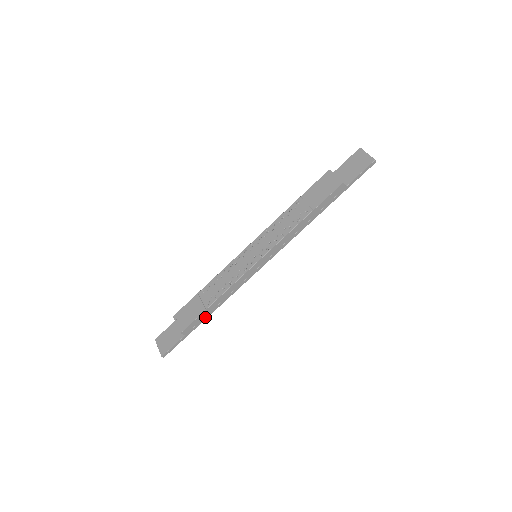
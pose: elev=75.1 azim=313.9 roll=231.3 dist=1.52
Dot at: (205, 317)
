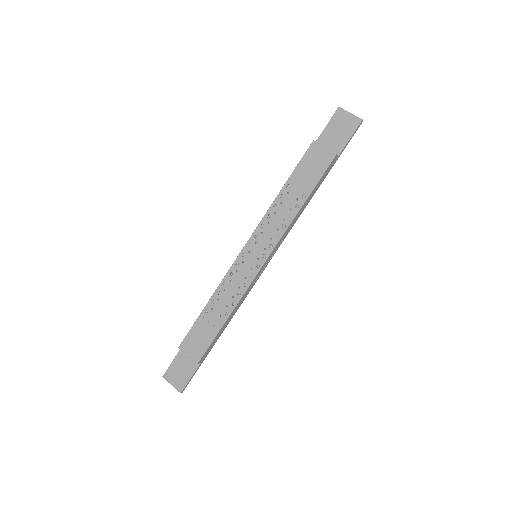
Dot at: (218, 337)
